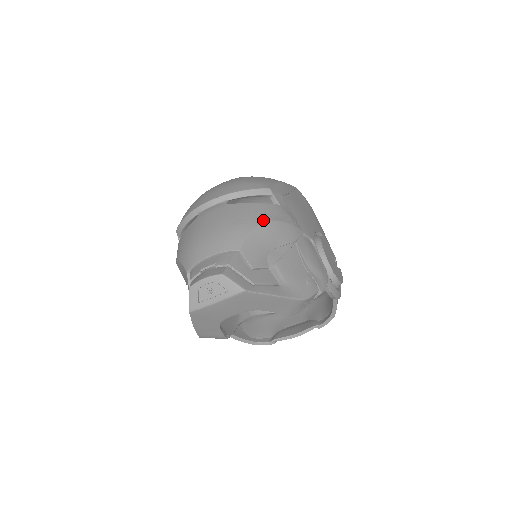
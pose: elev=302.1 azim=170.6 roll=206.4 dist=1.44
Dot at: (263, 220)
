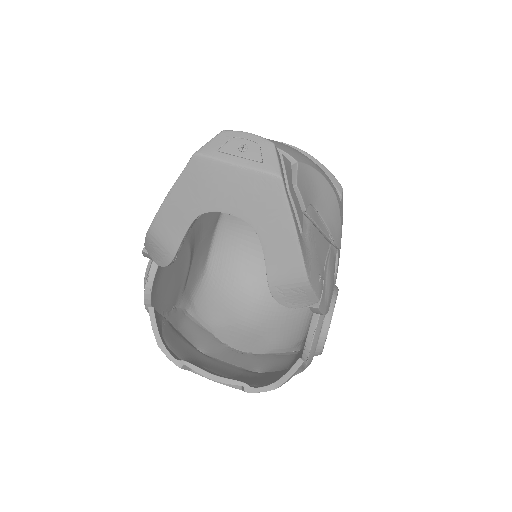
Dot at: occluded
